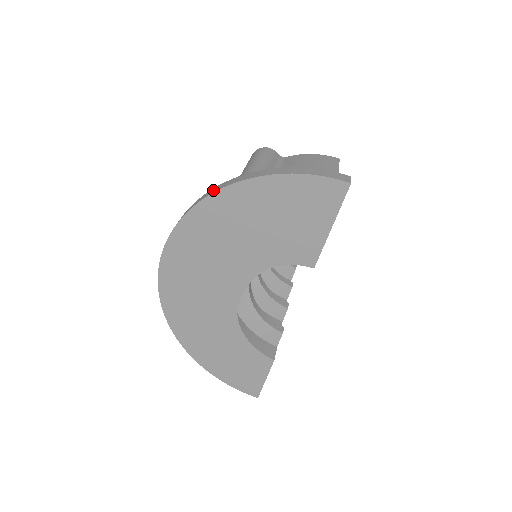
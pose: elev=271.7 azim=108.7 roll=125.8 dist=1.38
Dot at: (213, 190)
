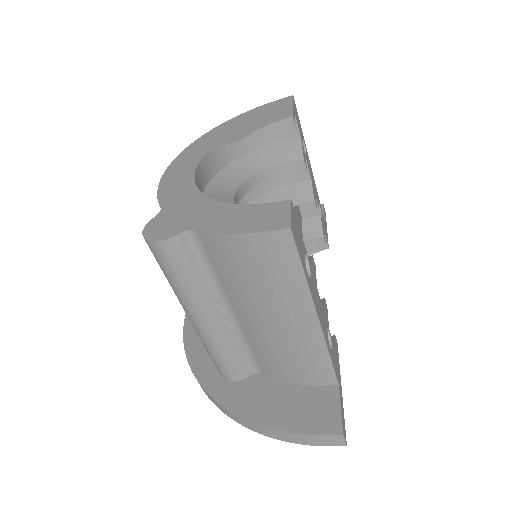
Dot at: (206, 394)
